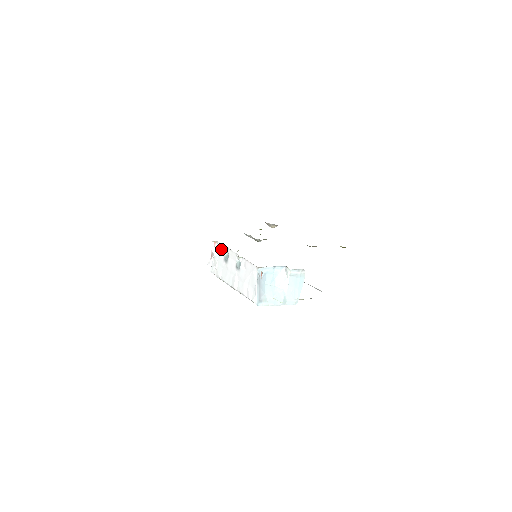
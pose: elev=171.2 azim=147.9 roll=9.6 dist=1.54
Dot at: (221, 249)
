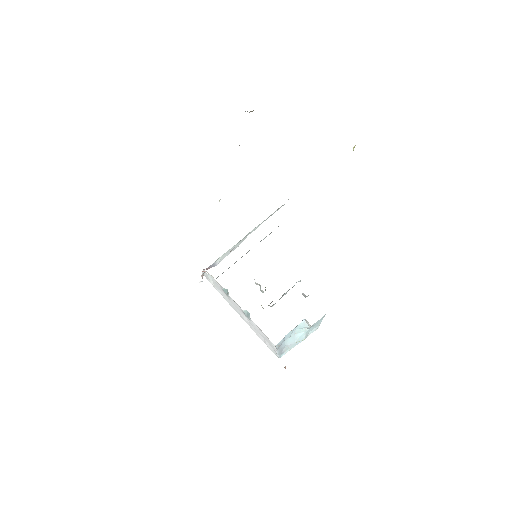
Dot at: occluded
